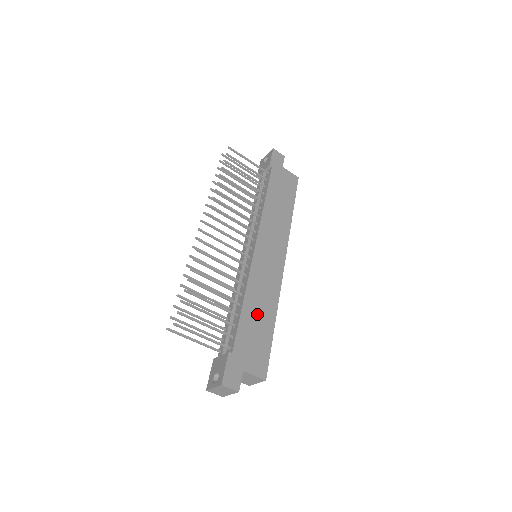
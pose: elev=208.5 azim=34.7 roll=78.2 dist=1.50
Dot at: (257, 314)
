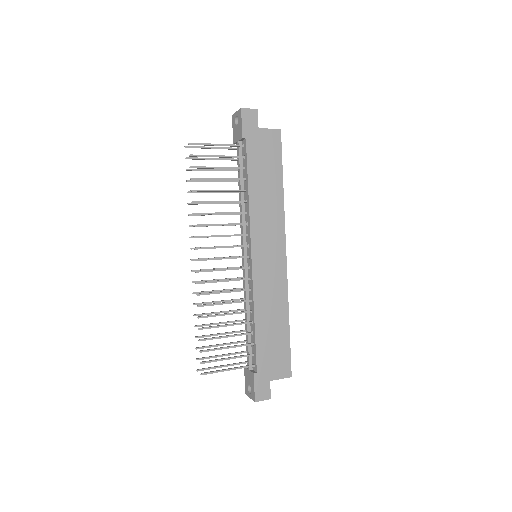
Dot at: (270, 325)
